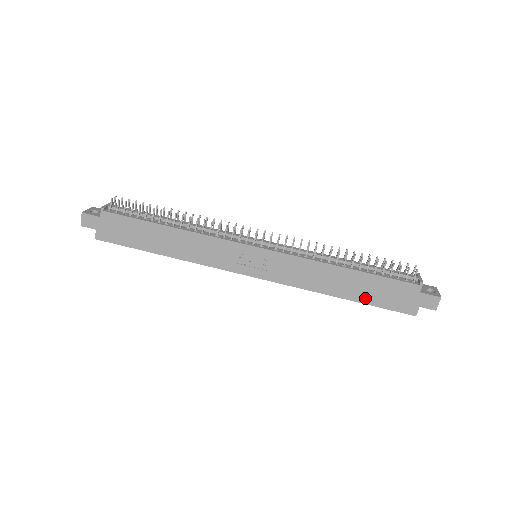
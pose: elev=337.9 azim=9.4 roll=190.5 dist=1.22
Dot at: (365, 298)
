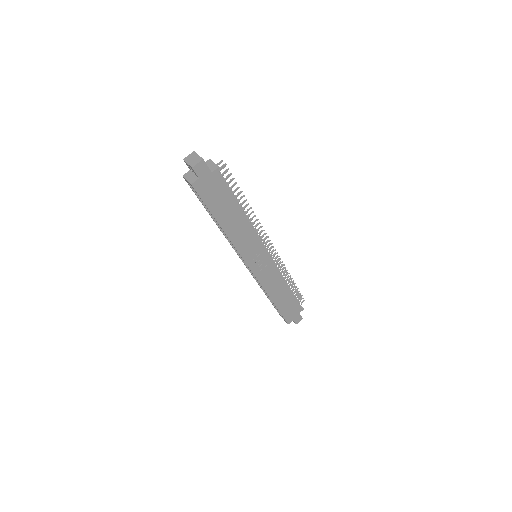
Dot at: (281, 307)
